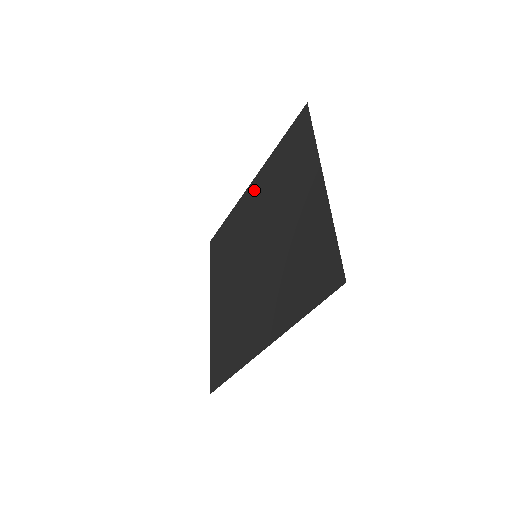
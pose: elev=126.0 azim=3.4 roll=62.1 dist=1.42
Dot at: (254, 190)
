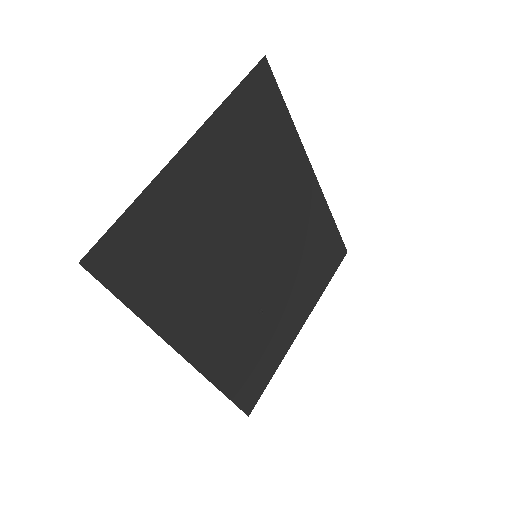
Dot at: (302, 179)
